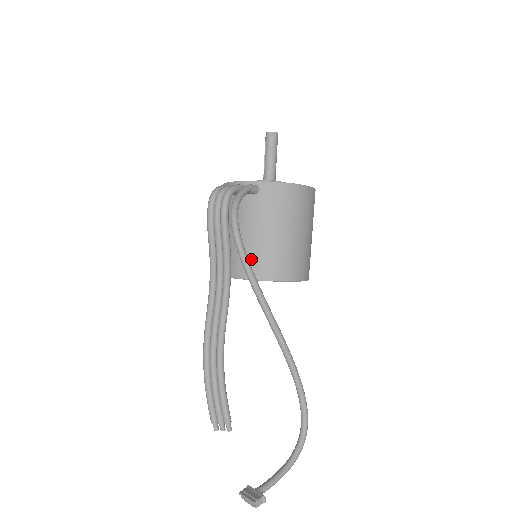
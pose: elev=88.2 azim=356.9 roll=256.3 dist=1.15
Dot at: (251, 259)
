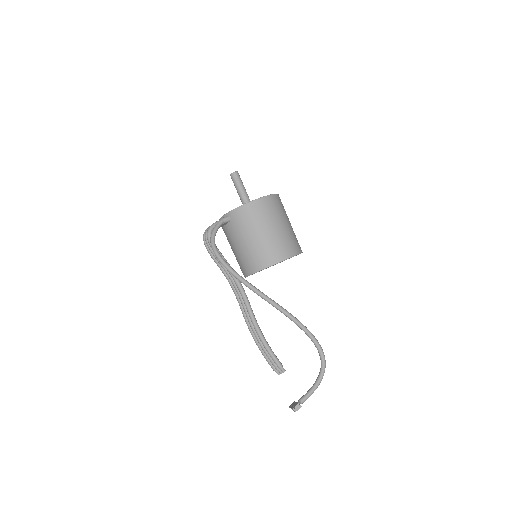
Dot at: (247, 261)
